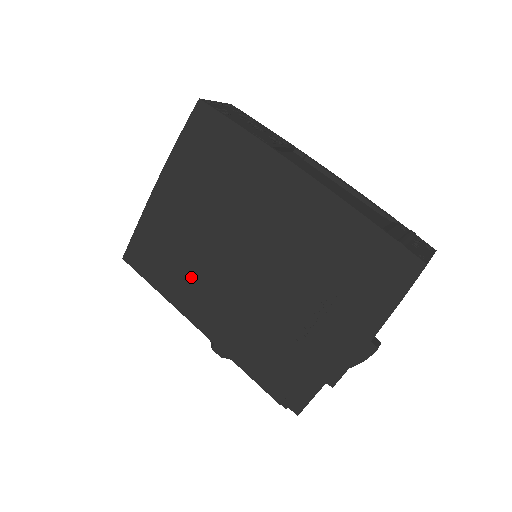
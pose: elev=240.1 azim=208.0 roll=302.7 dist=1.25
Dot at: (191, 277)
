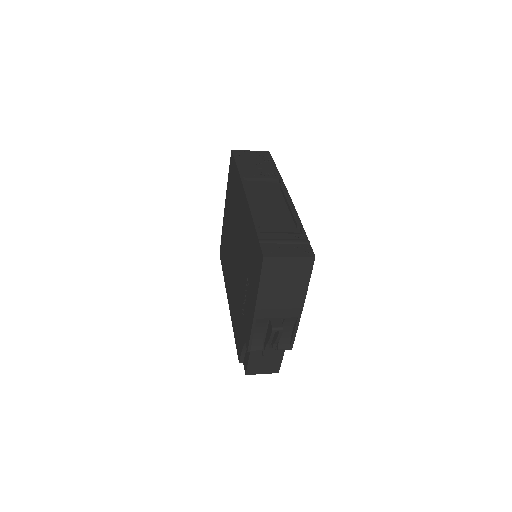
Dot at: (228, 266)
